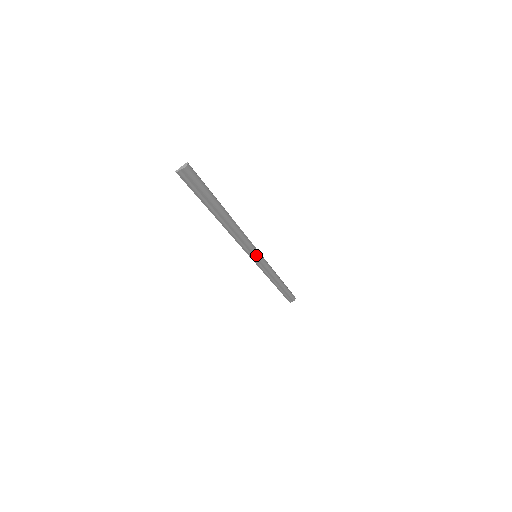
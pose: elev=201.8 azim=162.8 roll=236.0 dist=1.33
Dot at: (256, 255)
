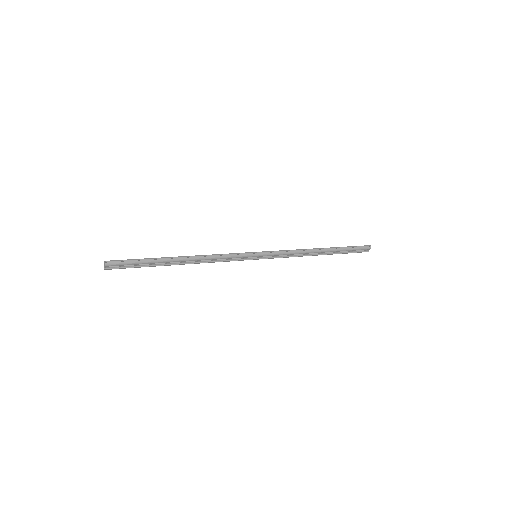
Dot at: (254, 256)
